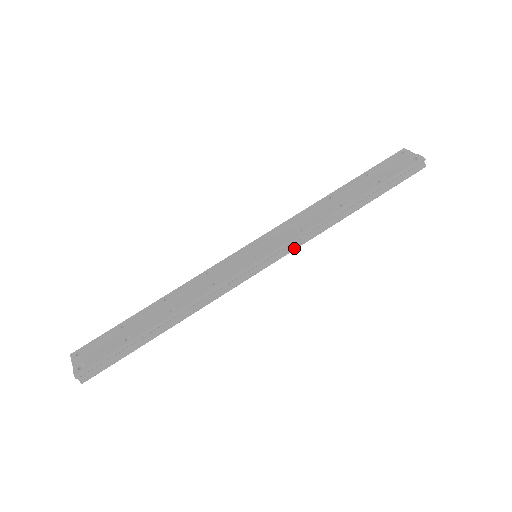
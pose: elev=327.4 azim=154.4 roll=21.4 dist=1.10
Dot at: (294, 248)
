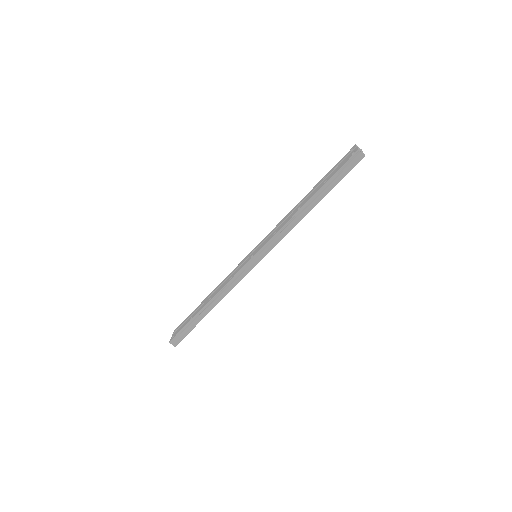
Dot at: (273, 246)
